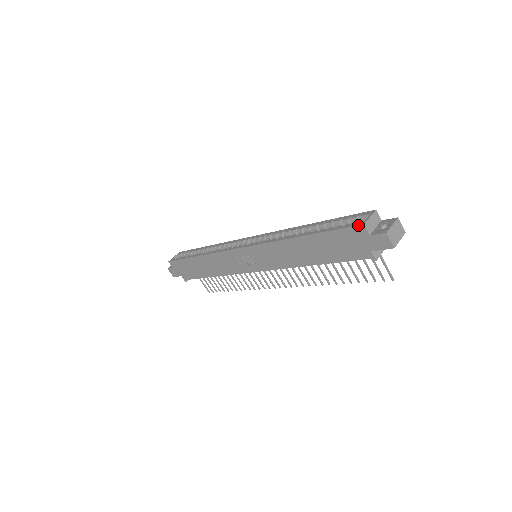
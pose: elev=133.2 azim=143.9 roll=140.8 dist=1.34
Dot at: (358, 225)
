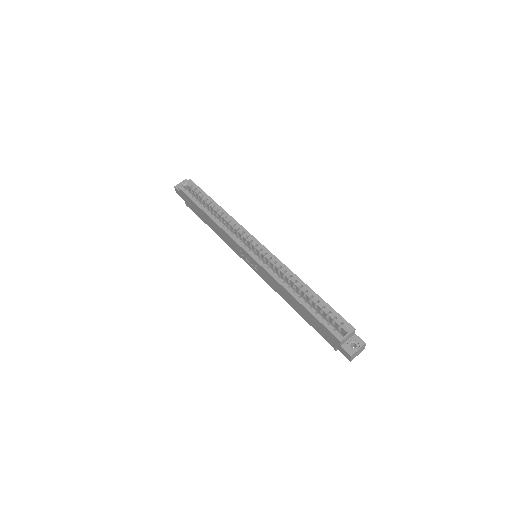
Dot at: (337, 338)
